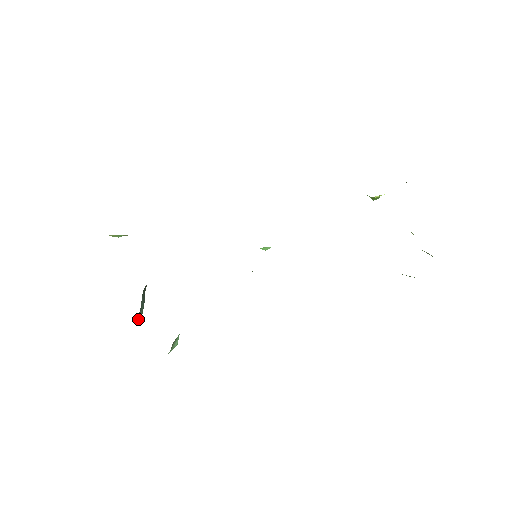
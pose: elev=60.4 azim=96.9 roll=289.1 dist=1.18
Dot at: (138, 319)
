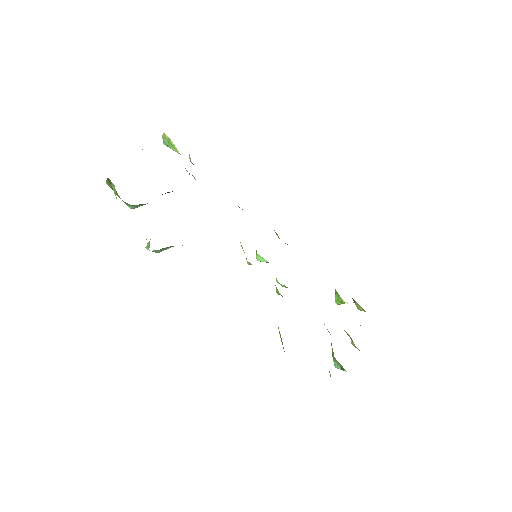
Dot at: (137, 206)
